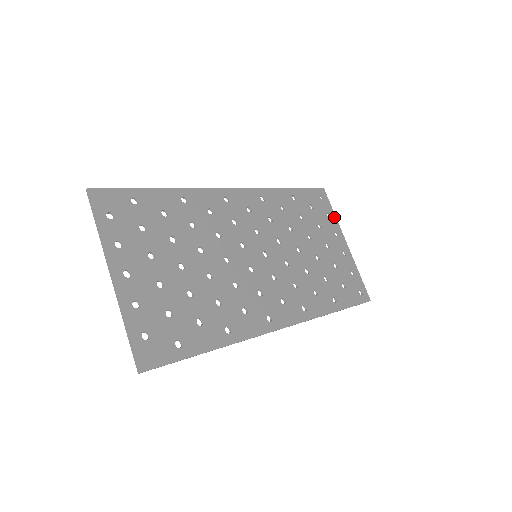
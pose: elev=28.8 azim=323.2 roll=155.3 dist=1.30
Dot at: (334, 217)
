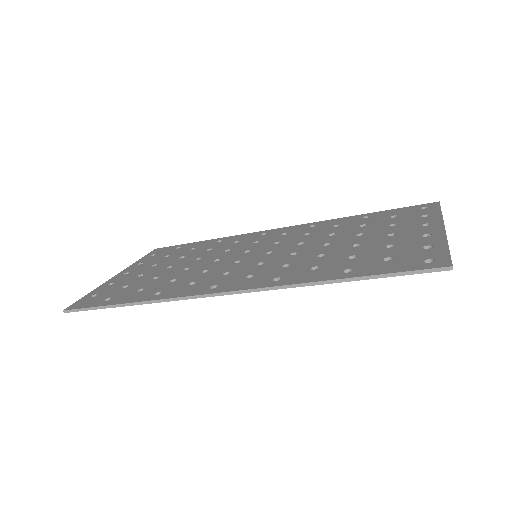
Dot at: (437, 215)
